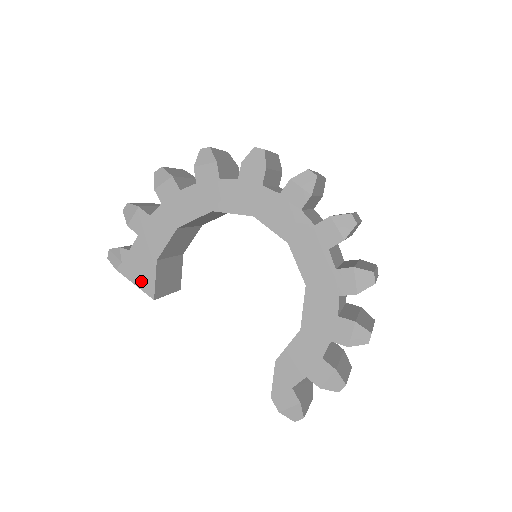
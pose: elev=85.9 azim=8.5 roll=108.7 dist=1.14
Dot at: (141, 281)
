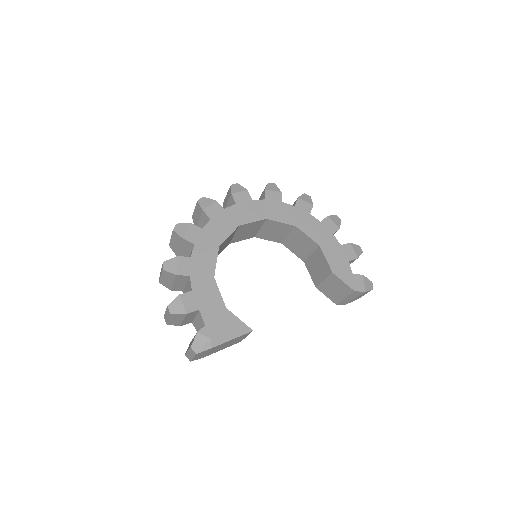
Dot at: (233, 332)
